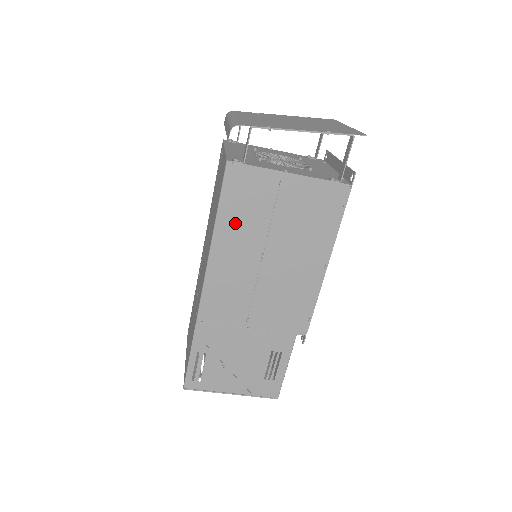
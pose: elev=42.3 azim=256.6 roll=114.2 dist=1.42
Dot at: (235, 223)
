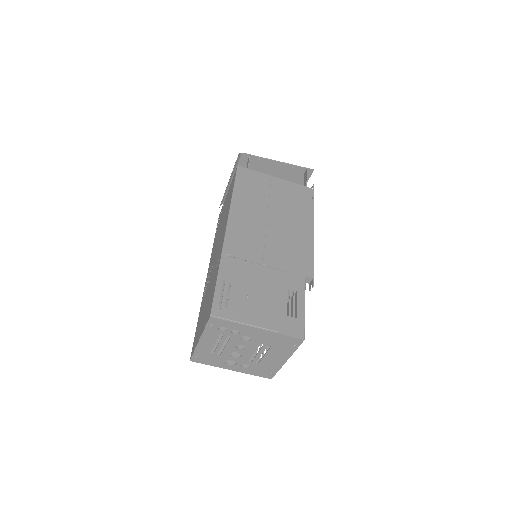
Dot at: (246, 195)
